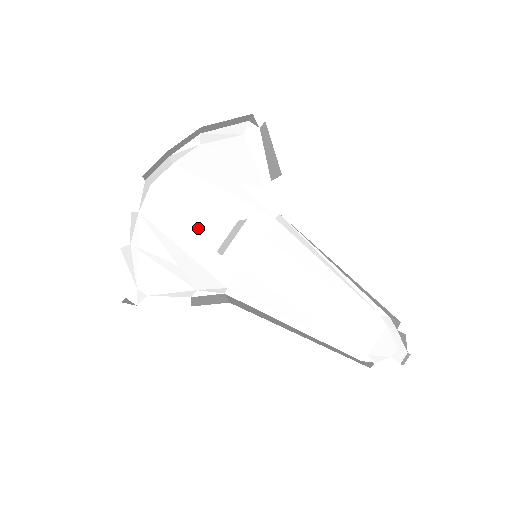
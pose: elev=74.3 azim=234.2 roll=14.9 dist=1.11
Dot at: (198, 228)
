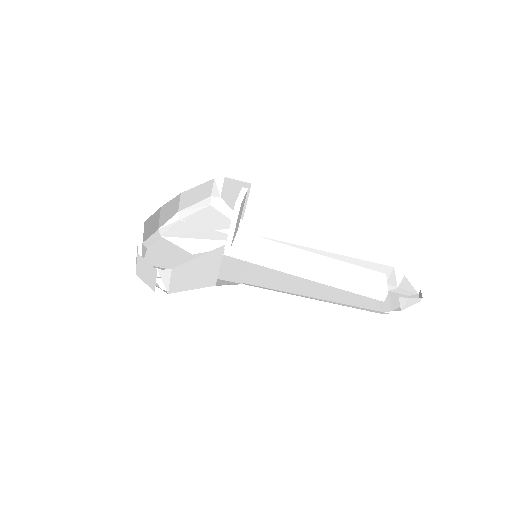
Dot at: occluded
